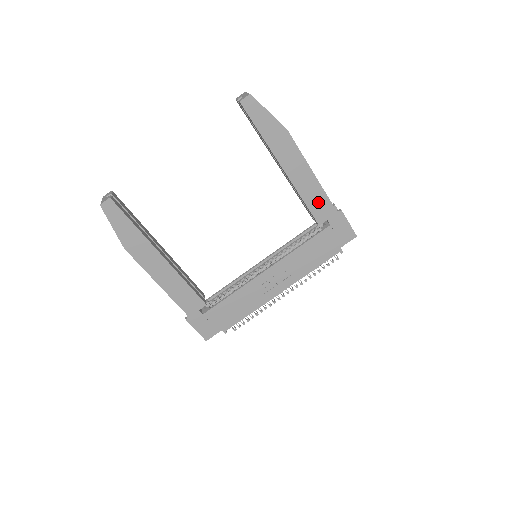
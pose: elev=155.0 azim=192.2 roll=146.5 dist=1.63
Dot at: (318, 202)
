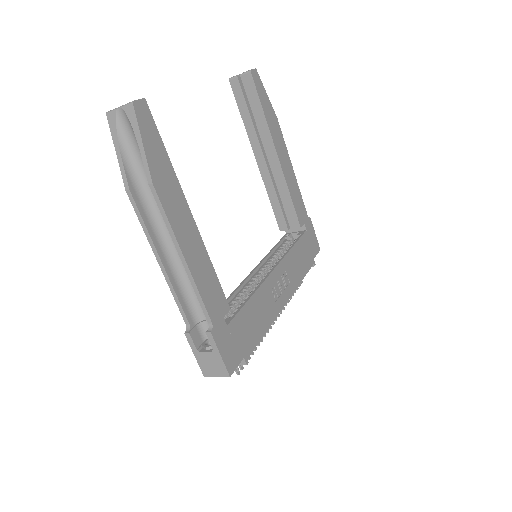
Dot at: (298, 201)
